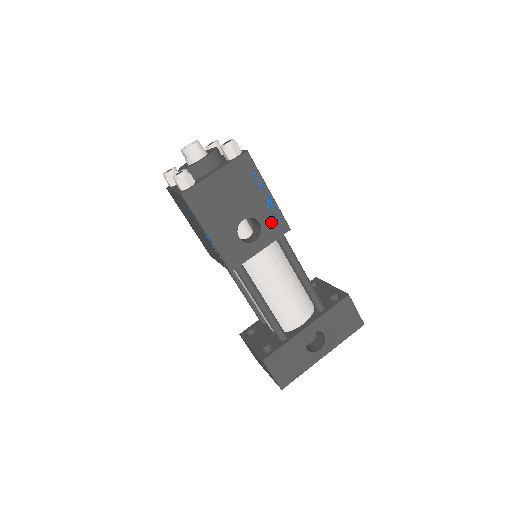
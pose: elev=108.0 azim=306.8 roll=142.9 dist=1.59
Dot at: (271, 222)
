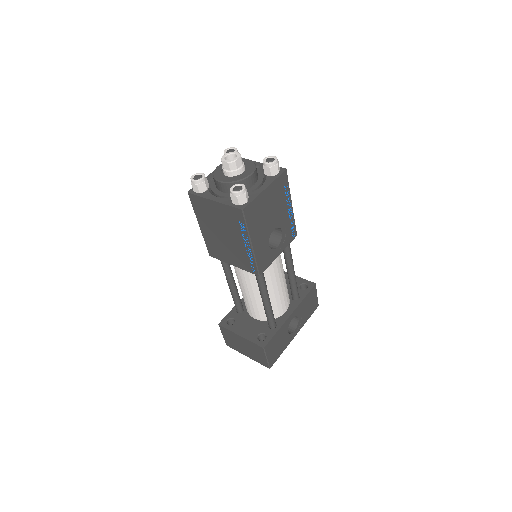
Dot at: (288, 230)
